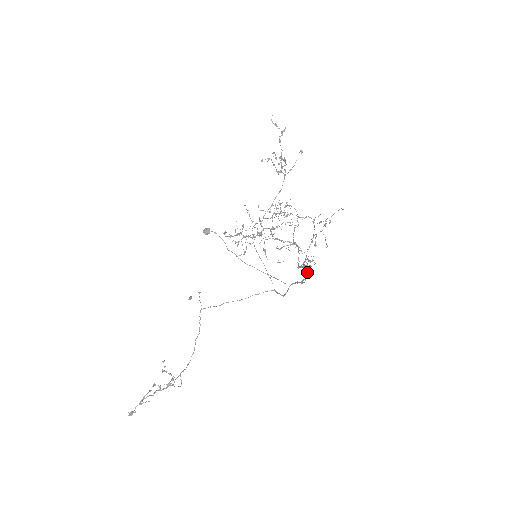
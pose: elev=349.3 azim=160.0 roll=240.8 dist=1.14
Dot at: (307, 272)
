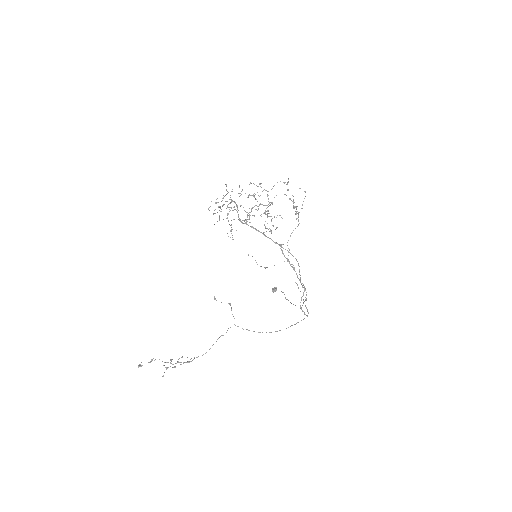
Dot at: (282, 251)
